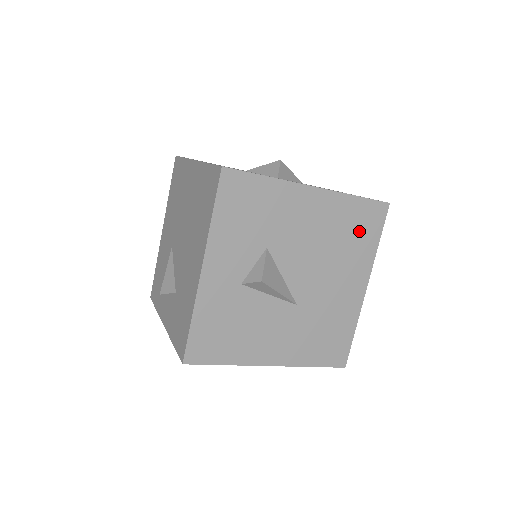
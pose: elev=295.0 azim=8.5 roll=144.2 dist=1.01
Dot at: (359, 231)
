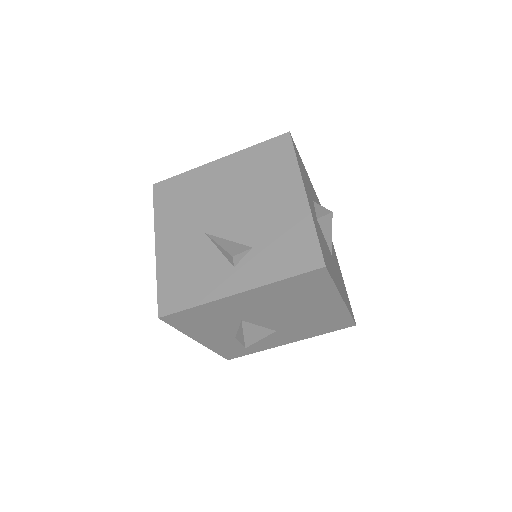
Dot at: occluded
